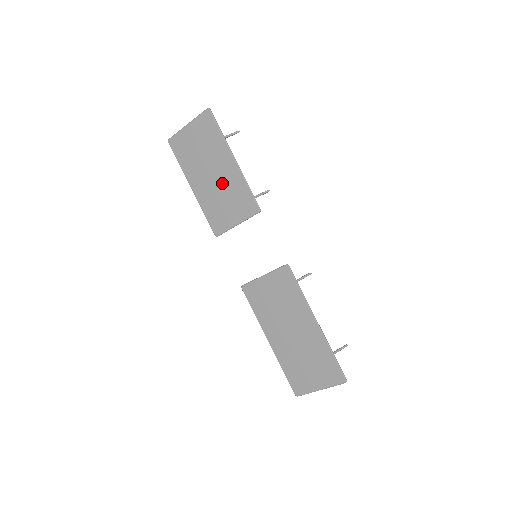
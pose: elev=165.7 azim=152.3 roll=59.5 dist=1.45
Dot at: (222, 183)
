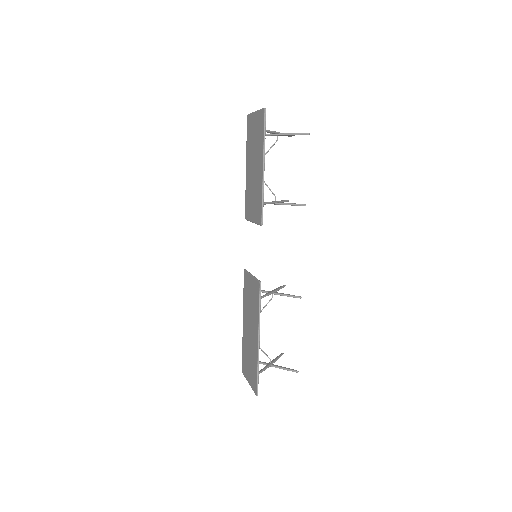
Dot at: (255, 181)
